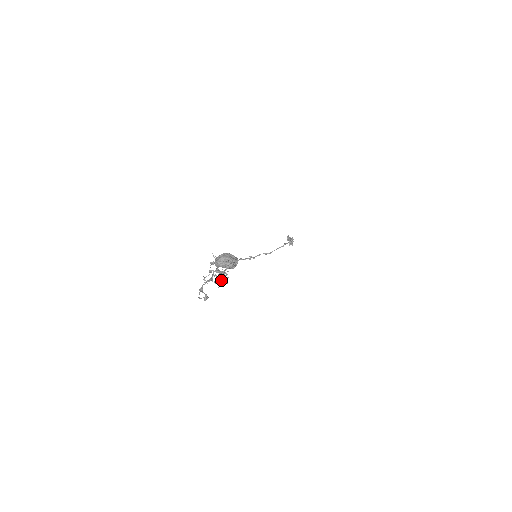
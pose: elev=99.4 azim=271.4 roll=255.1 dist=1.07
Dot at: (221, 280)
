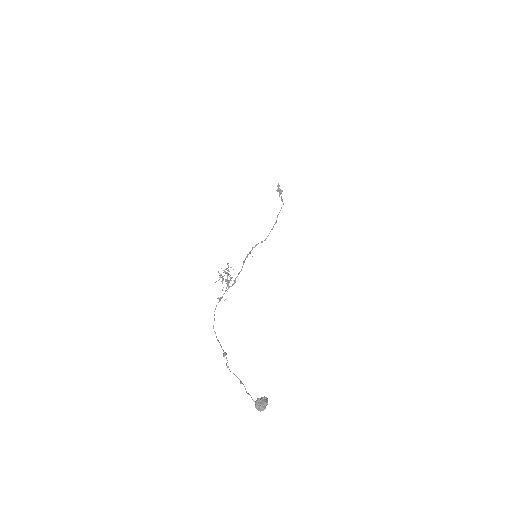
Dot at: occluded
